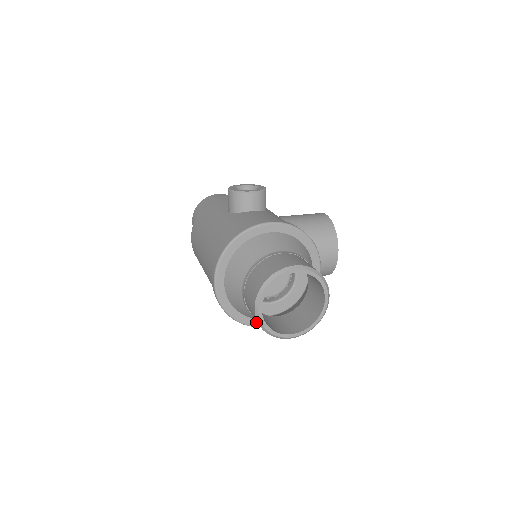
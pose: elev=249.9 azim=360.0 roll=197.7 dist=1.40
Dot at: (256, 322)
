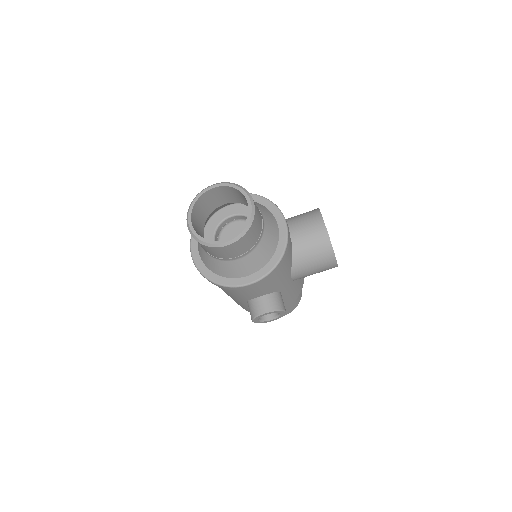
Dot at: (235, 281)
